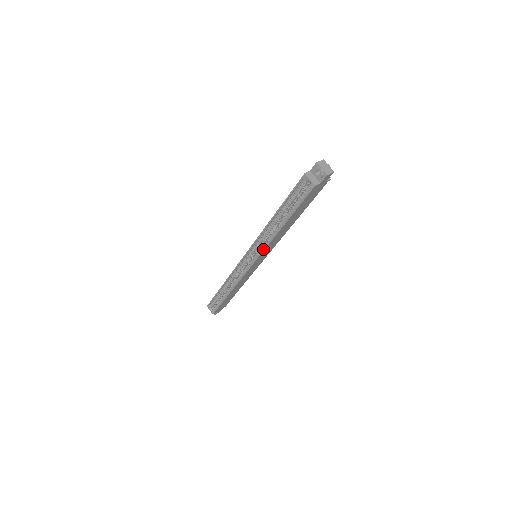
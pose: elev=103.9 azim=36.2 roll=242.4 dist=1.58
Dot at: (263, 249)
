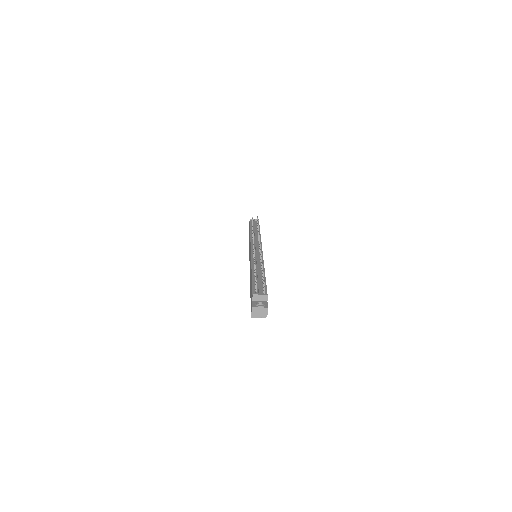
Dot at: occluded
